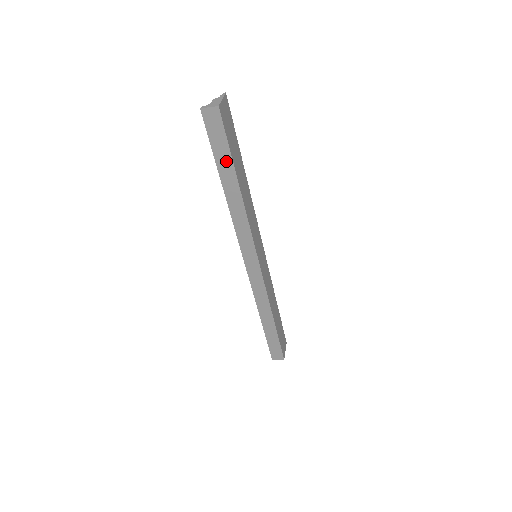
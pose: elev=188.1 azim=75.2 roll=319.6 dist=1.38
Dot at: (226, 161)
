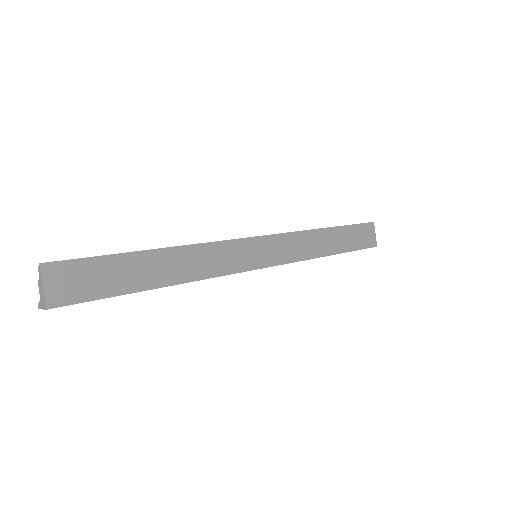
Dot at: (122, 294)
